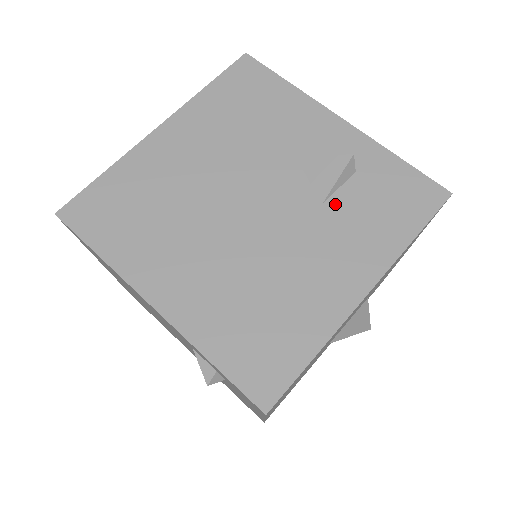
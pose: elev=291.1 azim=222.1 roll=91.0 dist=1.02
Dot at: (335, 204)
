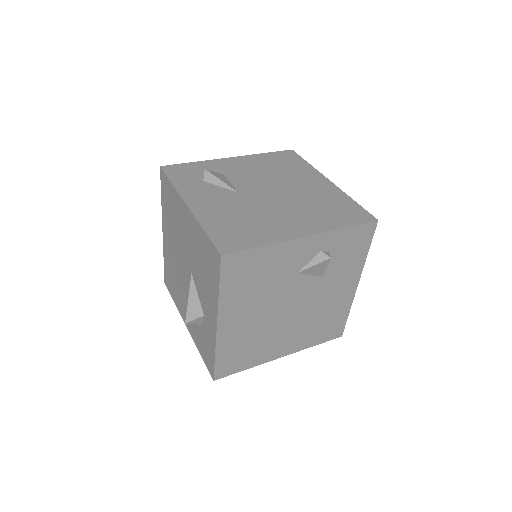
Dot at: (328, 272)
